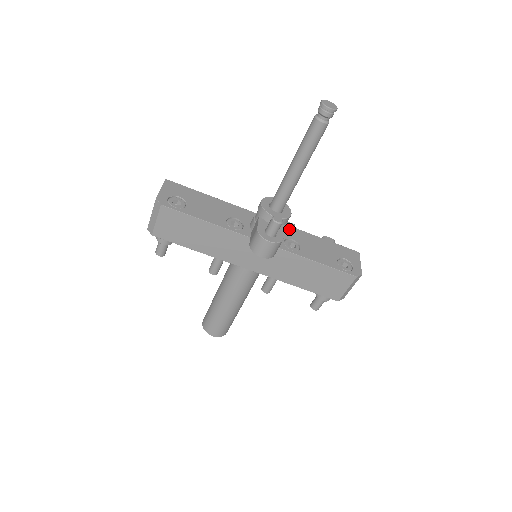
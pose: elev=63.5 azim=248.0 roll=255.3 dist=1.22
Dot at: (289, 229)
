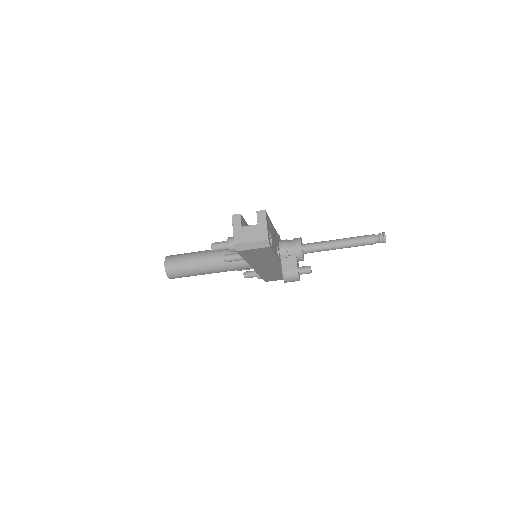
Dot at: occluded
